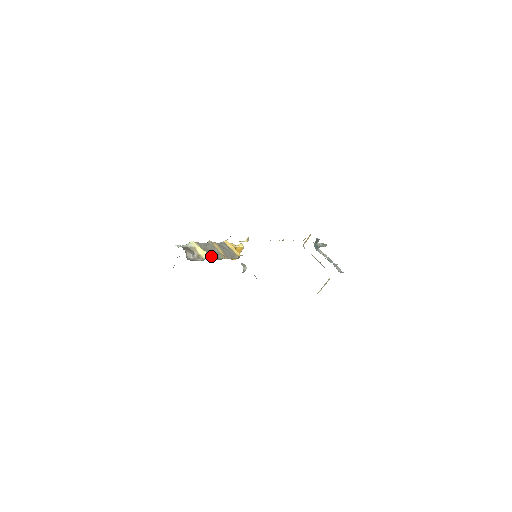
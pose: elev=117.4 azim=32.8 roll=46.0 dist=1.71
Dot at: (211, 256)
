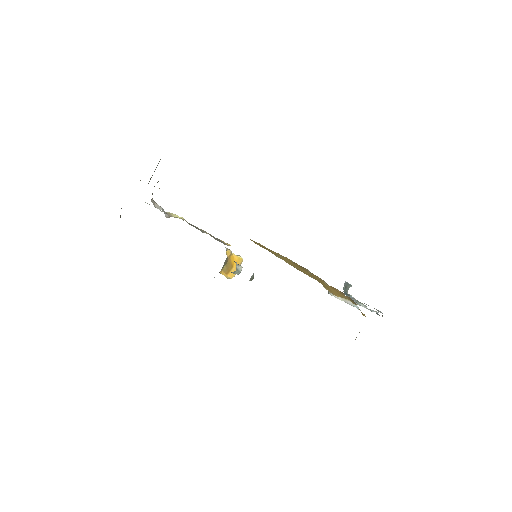
Dot at: (190, 224)
